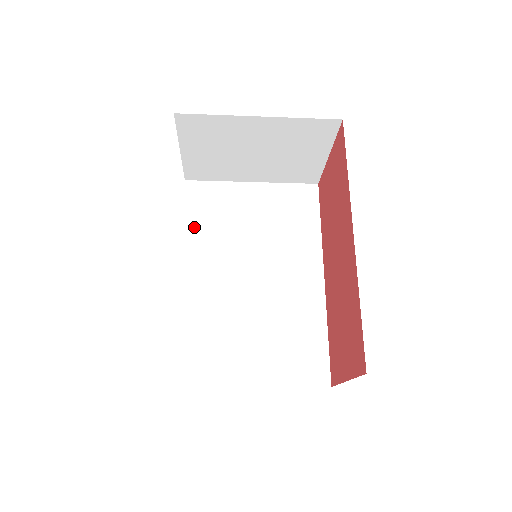
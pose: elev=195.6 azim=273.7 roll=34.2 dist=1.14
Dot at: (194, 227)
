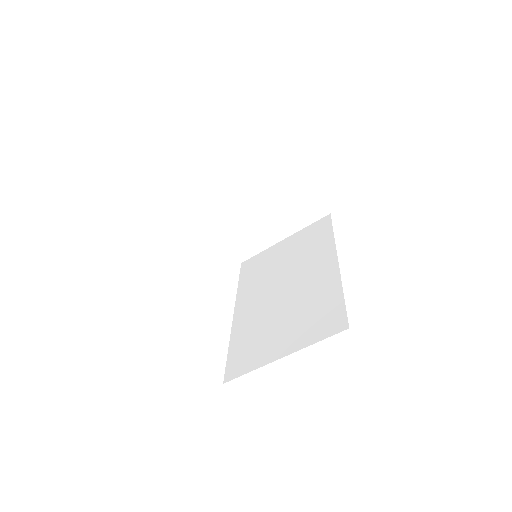
Dot at: (245, 283)
